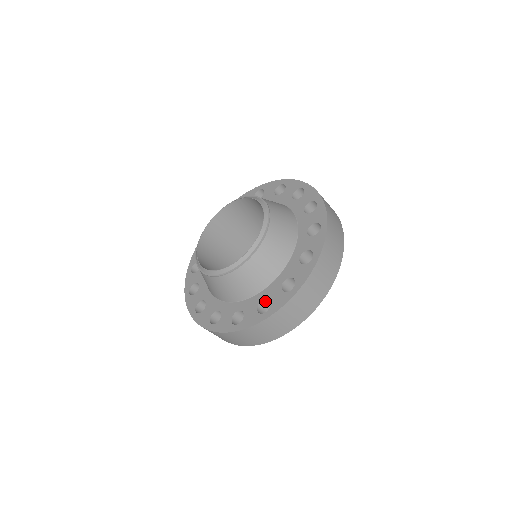
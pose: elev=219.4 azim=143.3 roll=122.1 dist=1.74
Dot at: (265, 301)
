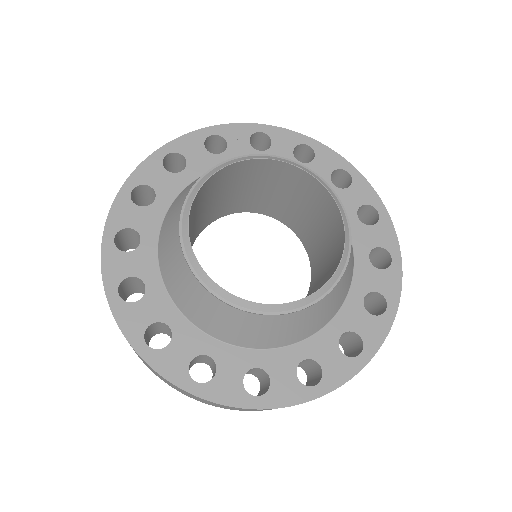
Dot at: (171, 329)
